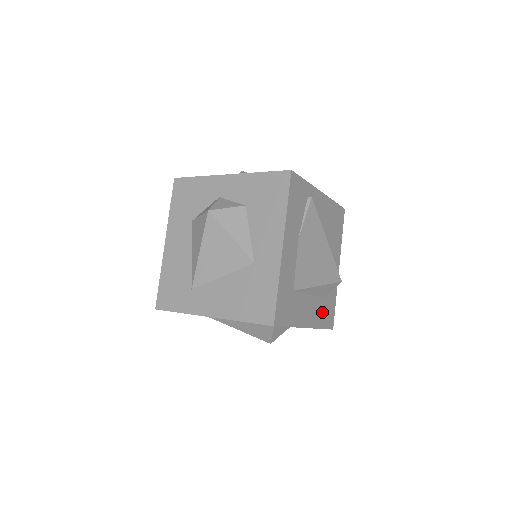
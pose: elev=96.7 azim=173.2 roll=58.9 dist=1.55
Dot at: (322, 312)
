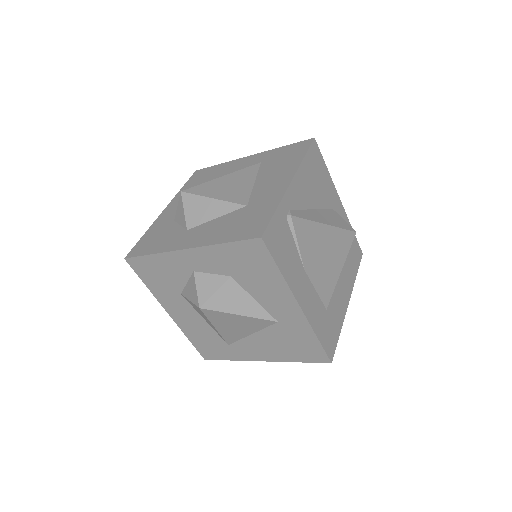
Dot at: (350, 265)
